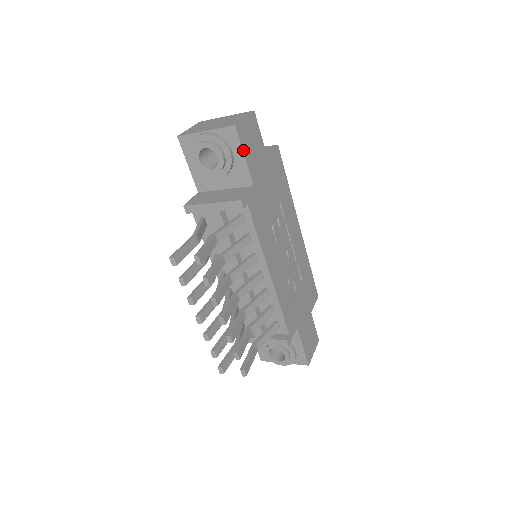
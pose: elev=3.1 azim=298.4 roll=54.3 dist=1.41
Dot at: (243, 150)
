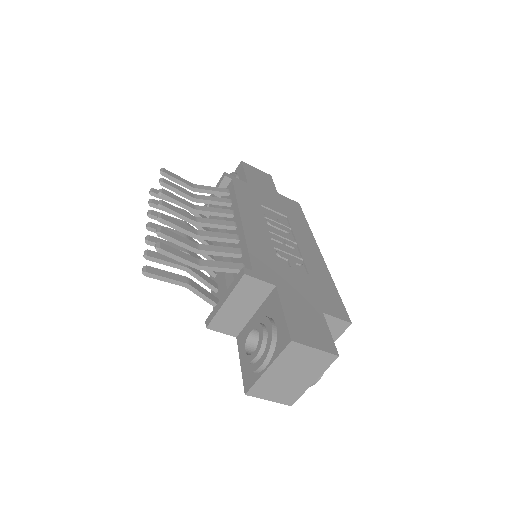
Dot at: (244, 170)
